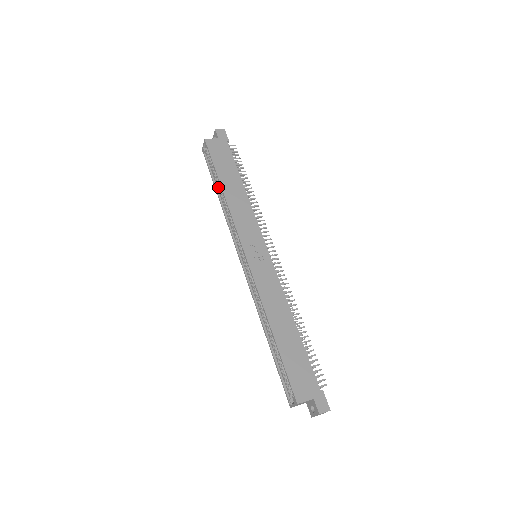
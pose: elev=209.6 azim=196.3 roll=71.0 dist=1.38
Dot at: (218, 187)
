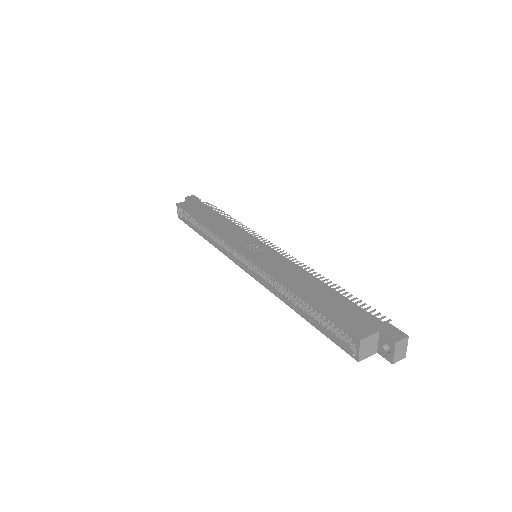
Dot at: (200, 230)
